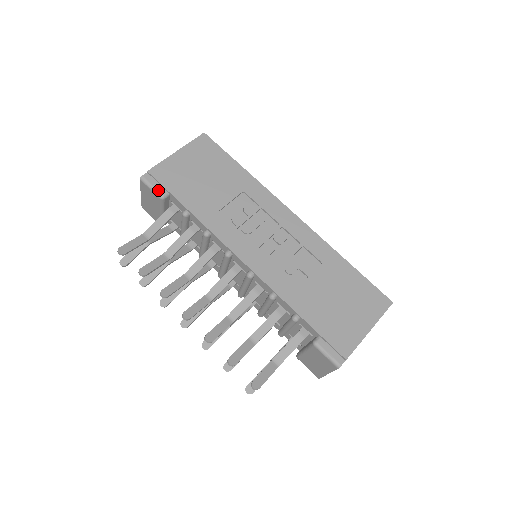
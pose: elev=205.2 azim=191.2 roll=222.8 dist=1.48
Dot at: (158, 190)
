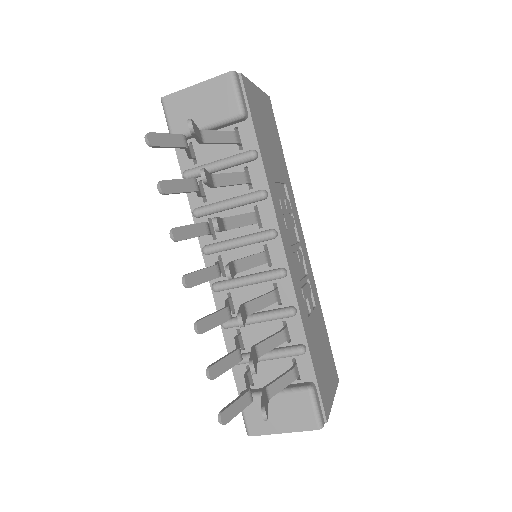
Dot at: (243, 103)
